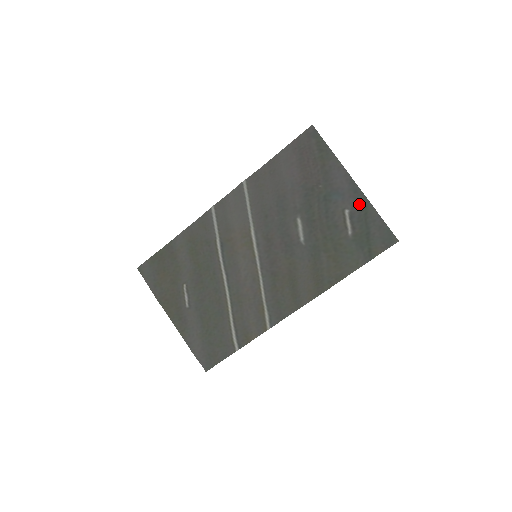
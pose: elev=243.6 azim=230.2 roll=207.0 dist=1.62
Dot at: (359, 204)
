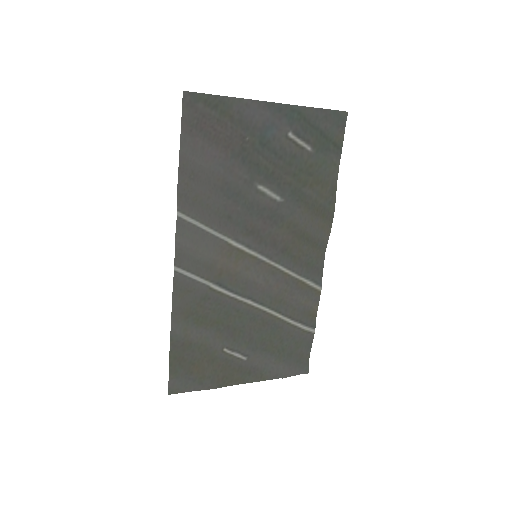
Dot at: (292, 117)
